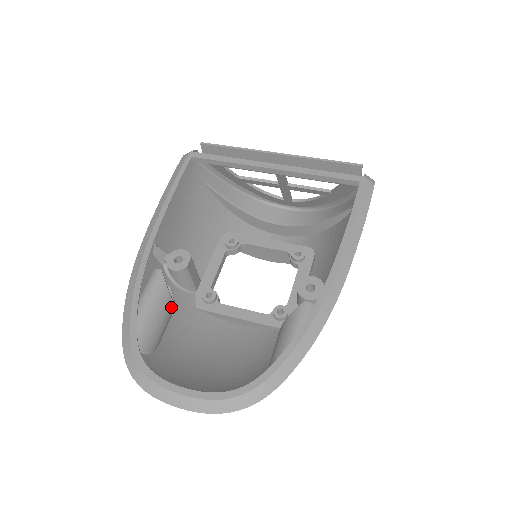
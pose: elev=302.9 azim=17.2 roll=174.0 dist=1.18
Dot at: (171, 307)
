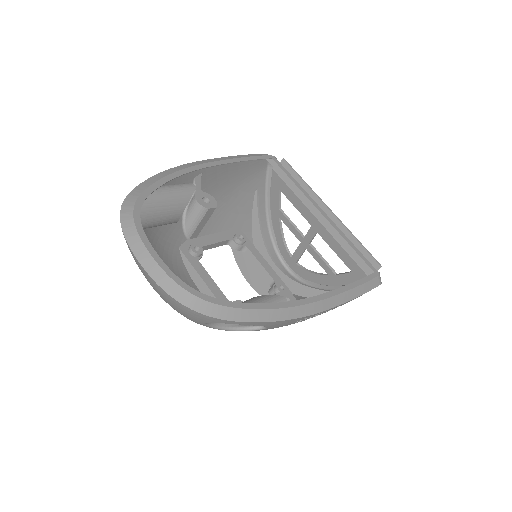
Dot at: (177, 216)
